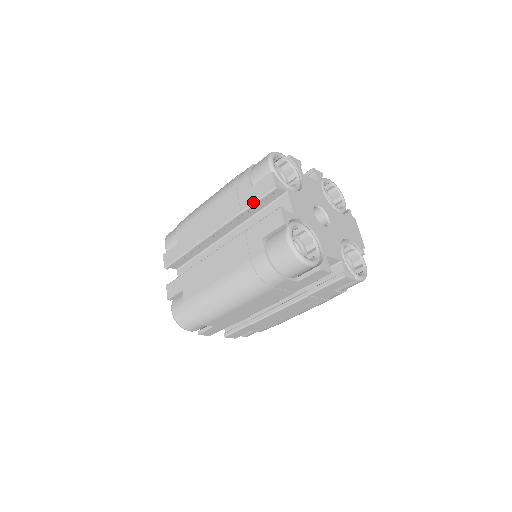
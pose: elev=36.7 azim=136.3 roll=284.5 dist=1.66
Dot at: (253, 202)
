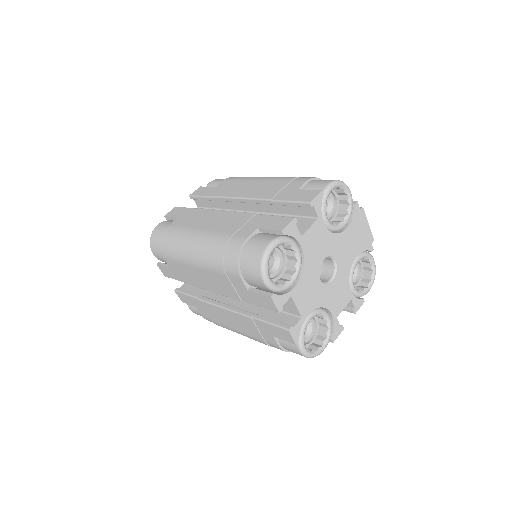
Dot at: (254, 304)
